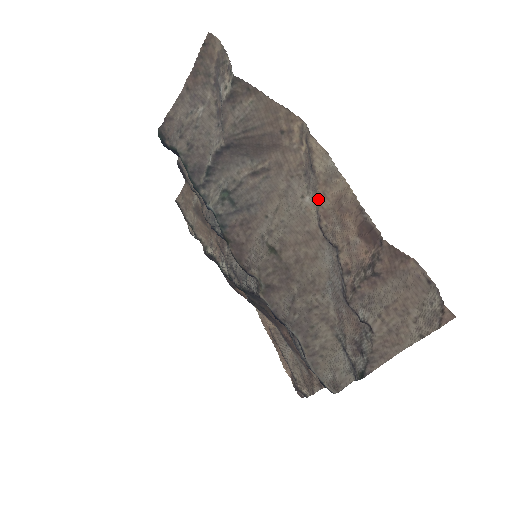
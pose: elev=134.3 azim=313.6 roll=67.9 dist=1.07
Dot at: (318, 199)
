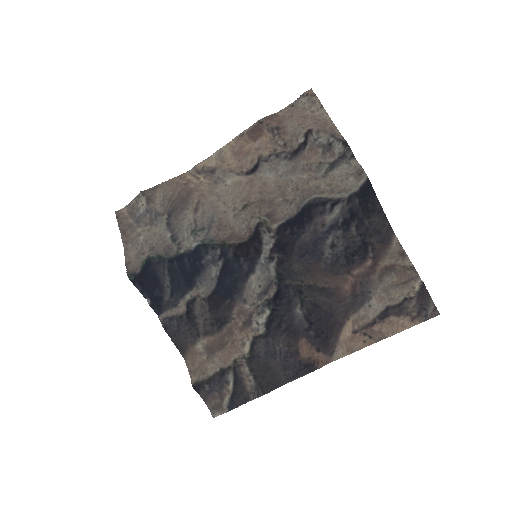
Dot at: (229, 169)
